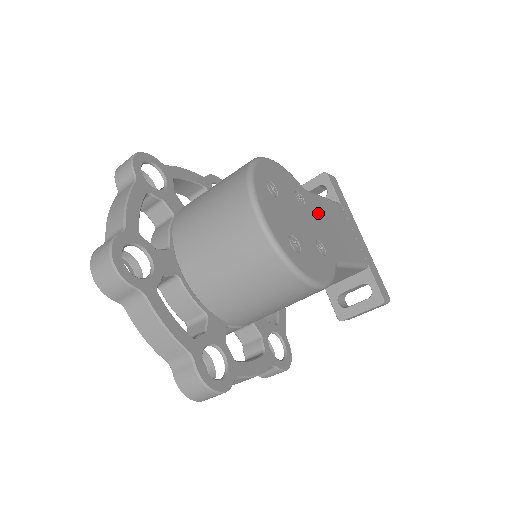
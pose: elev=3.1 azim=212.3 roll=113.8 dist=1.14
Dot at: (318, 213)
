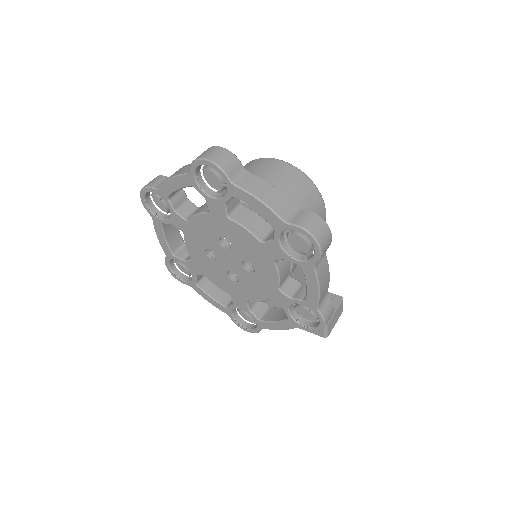
Dot at: occluded
